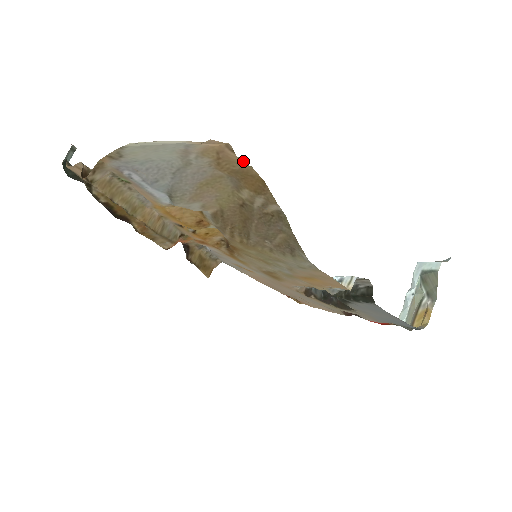
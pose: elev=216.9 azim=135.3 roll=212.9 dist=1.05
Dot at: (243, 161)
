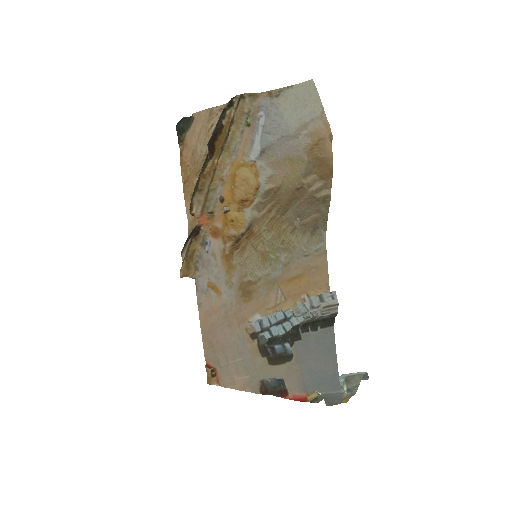
Dot at: occluded
